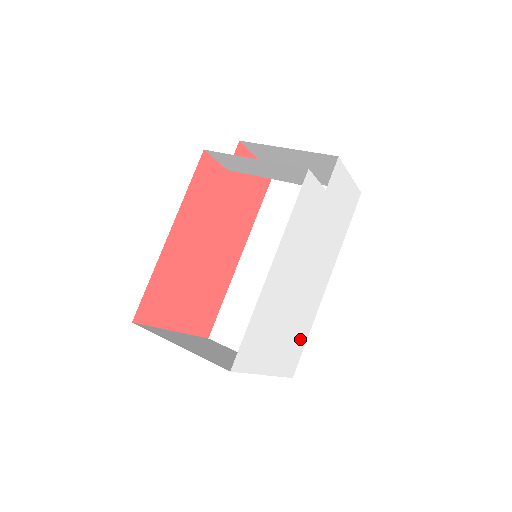
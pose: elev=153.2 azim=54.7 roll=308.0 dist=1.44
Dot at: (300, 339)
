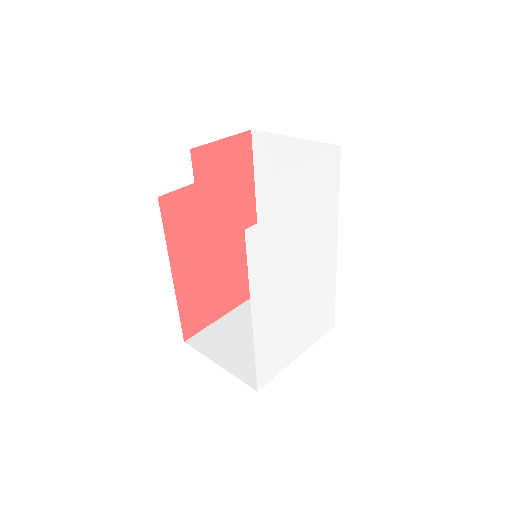
Dot at: (326, 304)
